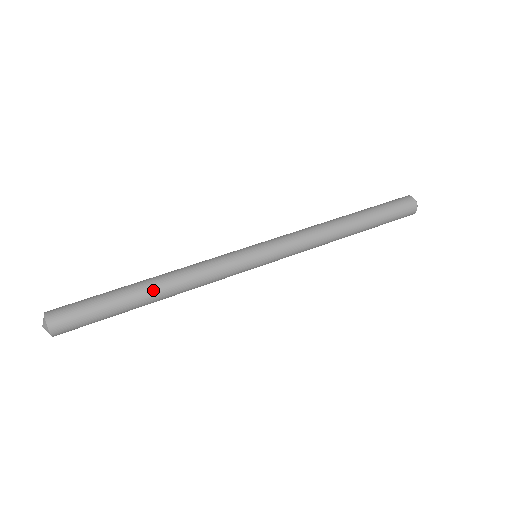
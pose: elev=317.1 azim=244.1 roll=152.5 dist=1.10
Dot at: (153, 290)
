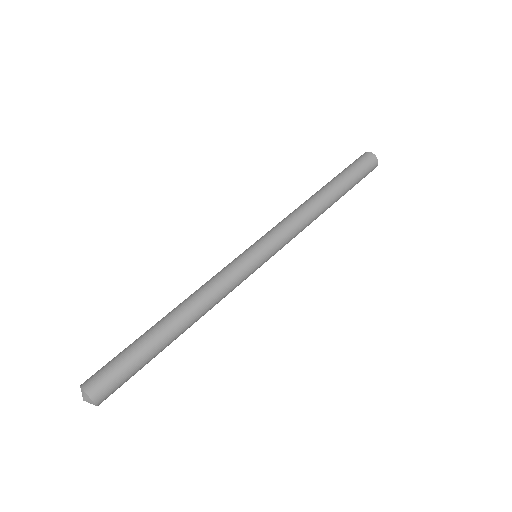
Dot at: (176, 323)
